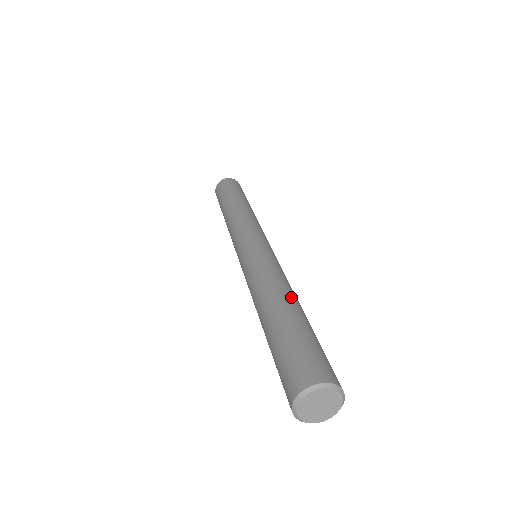
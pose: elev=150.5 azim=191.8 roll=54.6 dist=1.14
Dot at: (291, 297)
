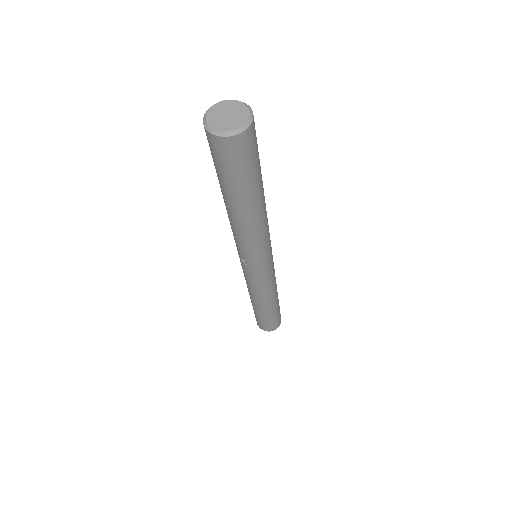
Dot at: occluded
